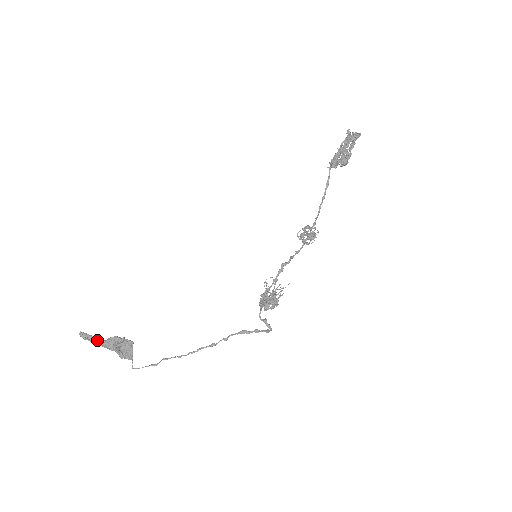
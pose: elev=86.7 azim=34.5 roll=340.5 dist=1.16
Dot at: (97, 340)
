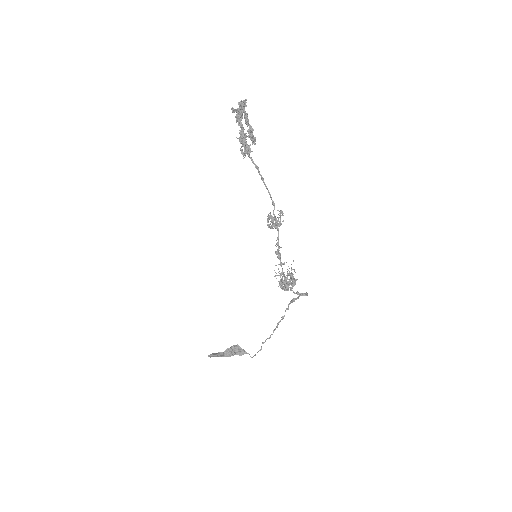
Dot at: (219, 356)
